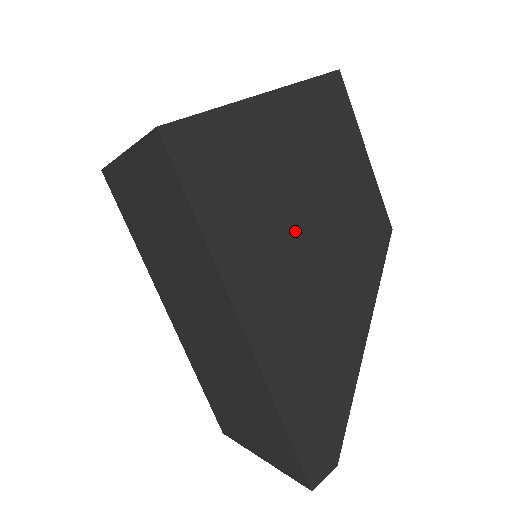
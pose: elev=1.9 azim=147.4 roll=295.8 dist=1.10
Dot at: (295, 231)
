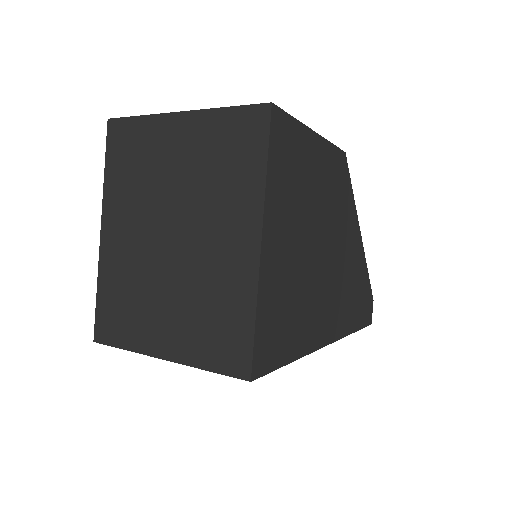
Dot at: (319, 265)
